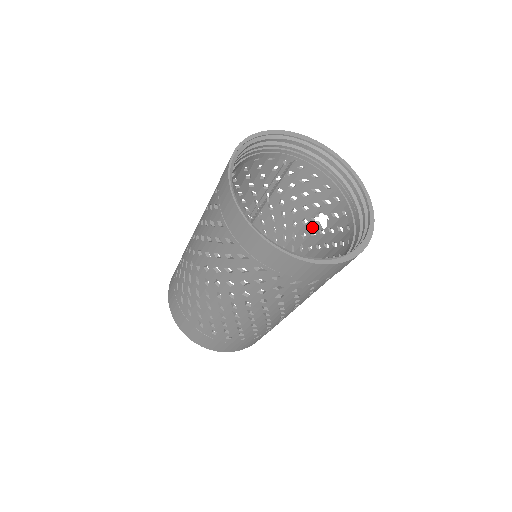
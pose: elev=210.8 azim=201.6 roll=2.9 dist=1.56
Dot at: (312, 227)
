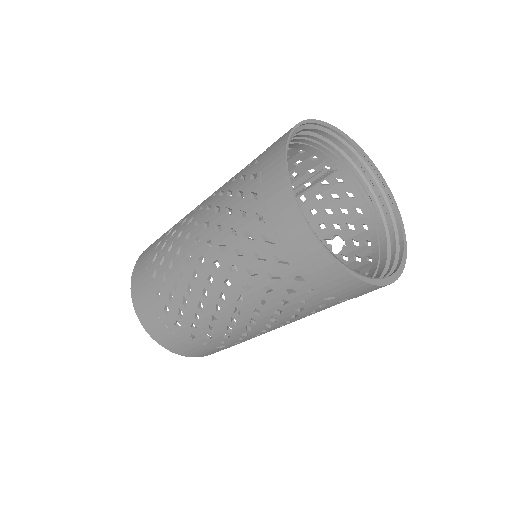
Dot at: occluded
